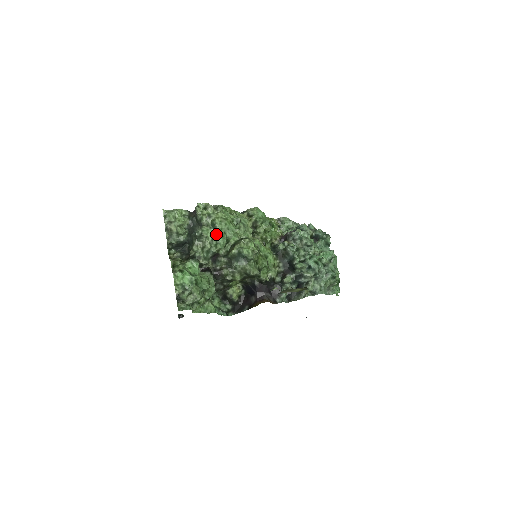
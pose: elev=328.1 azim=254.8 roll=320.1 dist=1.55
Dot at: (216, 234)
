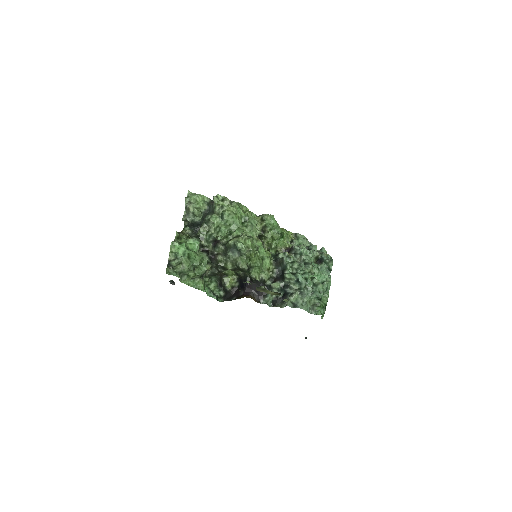
Dot at: (222, 223)
